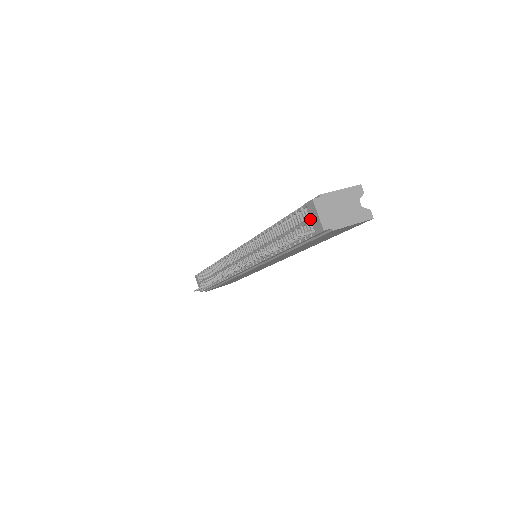
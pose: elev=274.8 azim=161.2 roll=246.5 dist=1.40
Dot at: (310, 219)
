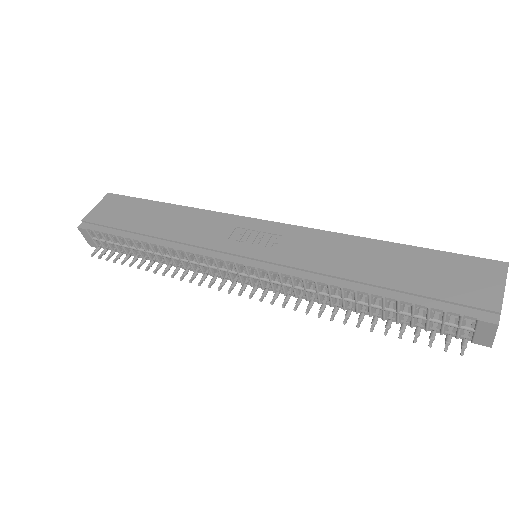
Dot at: (474, 332)
